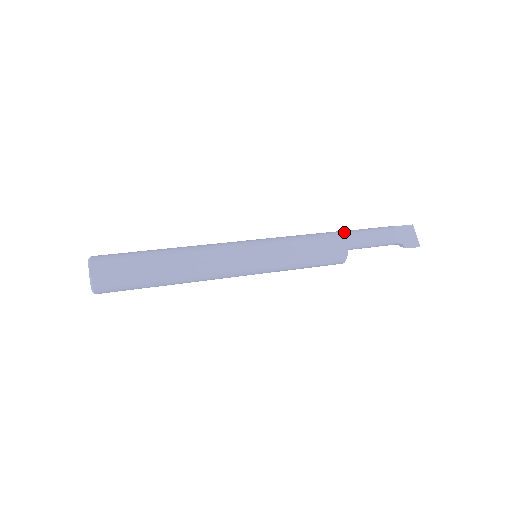
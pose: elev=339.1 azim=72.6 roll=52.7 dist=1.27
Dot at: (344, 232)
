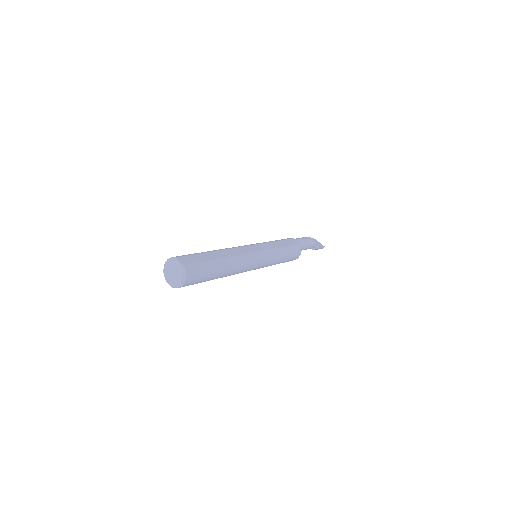
Dot at: occluded
